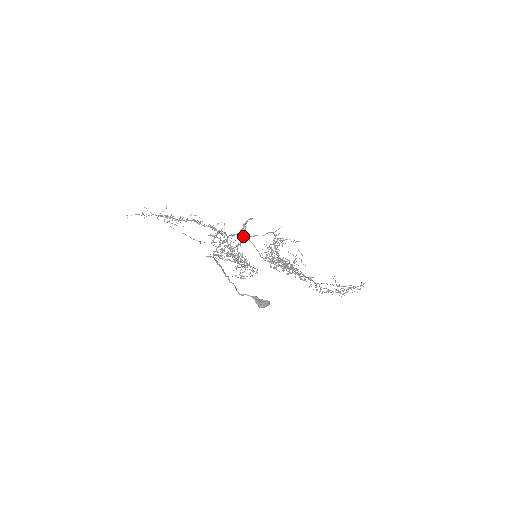
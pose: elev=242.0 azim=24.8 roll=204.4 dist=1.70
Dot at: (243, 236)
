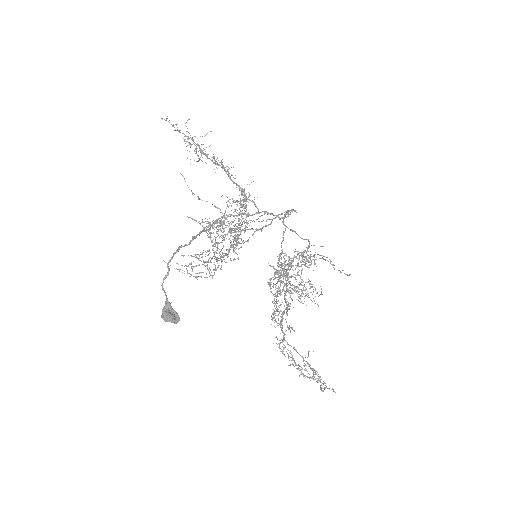
Dot at: occluded
